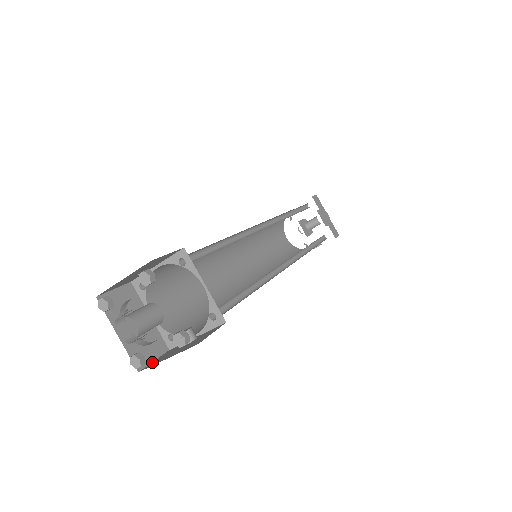
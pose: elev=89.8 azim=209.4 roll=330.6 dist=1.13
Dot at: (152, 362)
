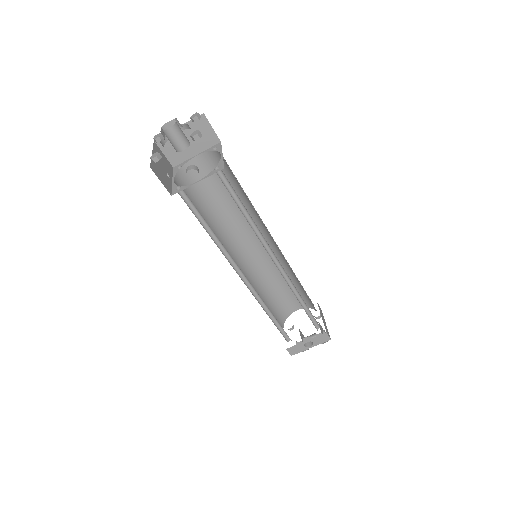
Dot at: (160, 178)
